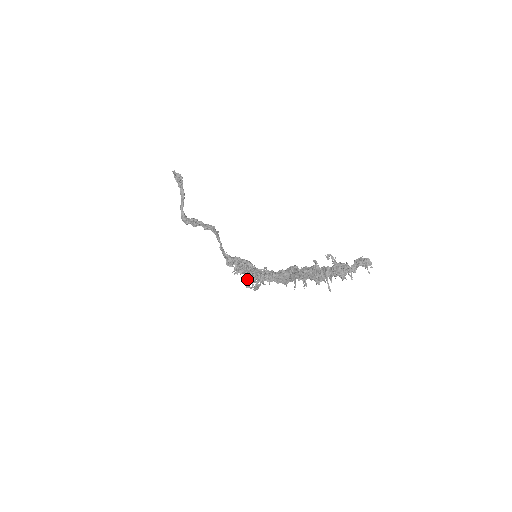
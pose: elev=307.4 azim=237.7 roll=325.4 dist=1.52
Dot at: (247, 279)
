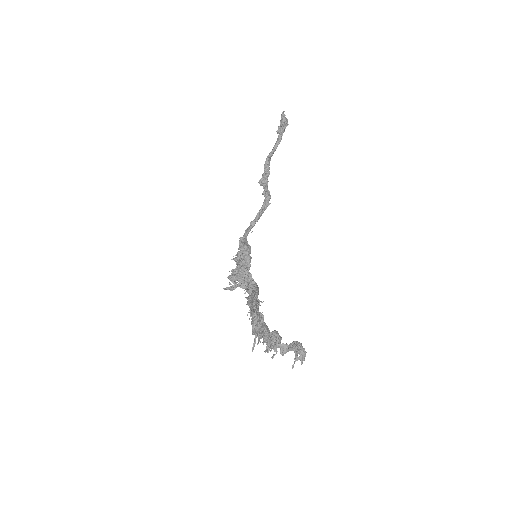
Dot at: (233, 273)
